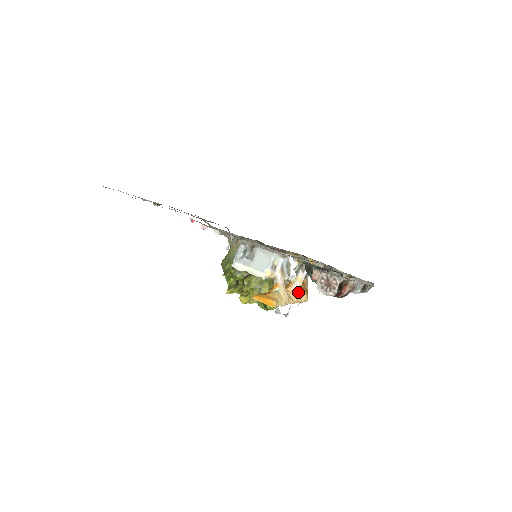
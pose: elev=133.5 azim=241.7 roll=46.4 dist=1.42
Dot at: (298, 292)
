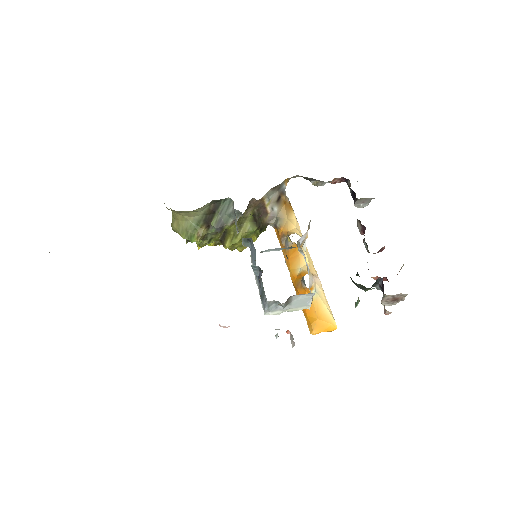
Dot at: occluded
